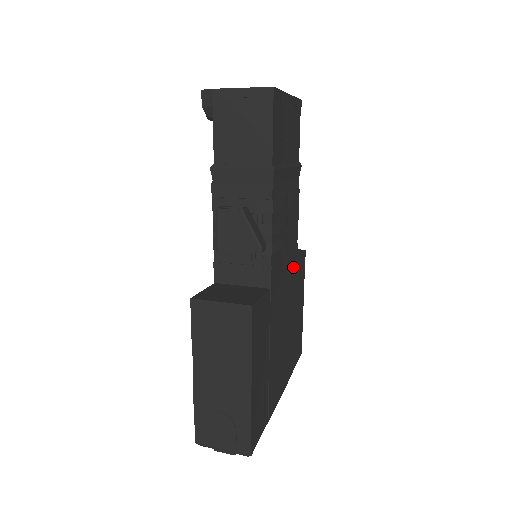
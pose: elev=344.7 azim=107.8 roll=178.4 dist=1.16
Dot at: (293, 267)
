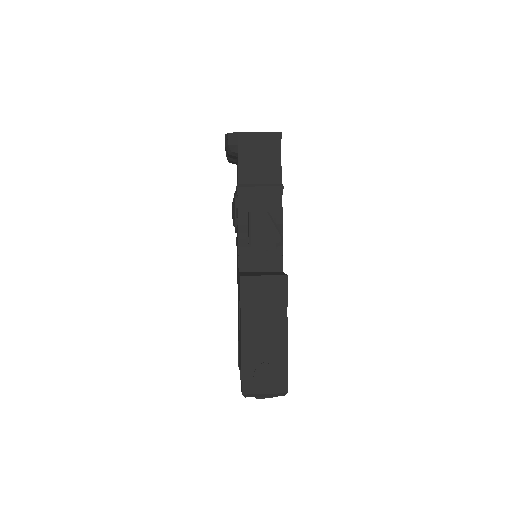
Dot at: occluded
